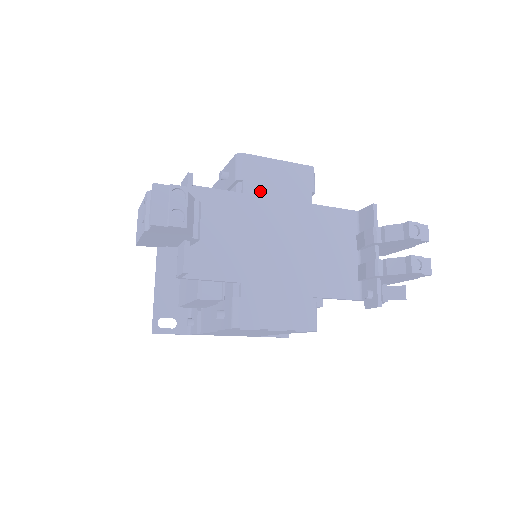
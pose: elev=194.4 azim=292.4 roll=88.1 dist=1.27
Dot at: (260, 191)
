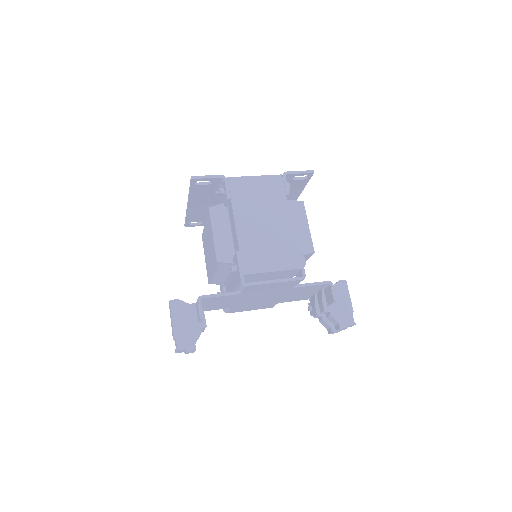
Dot at: (254, 292)
